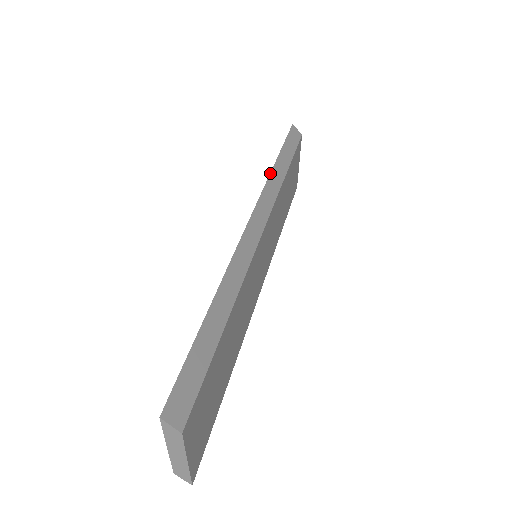
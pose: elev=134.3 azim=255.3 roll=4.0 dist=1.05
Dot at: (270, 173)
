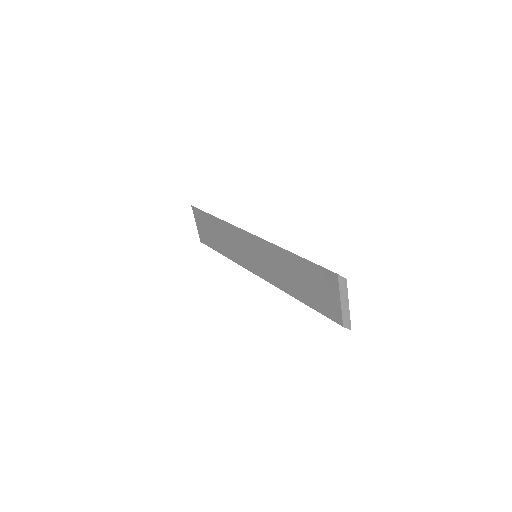
Dot at: (222, 220)
